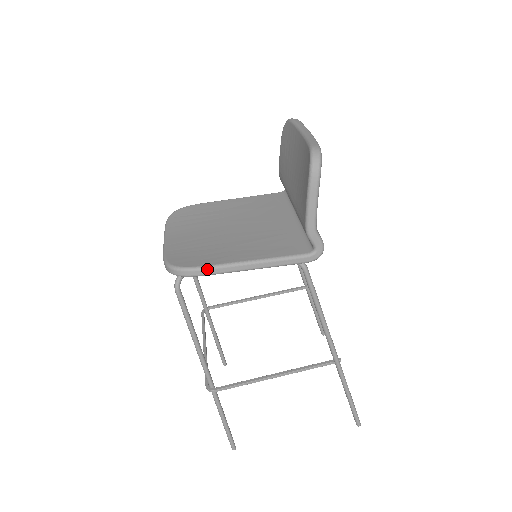
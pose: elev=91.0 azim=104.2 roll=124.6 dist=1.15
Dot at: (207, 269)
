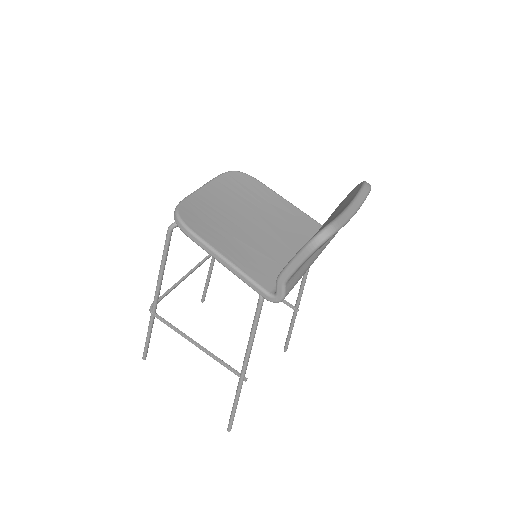
Dot at: (194, 236)
